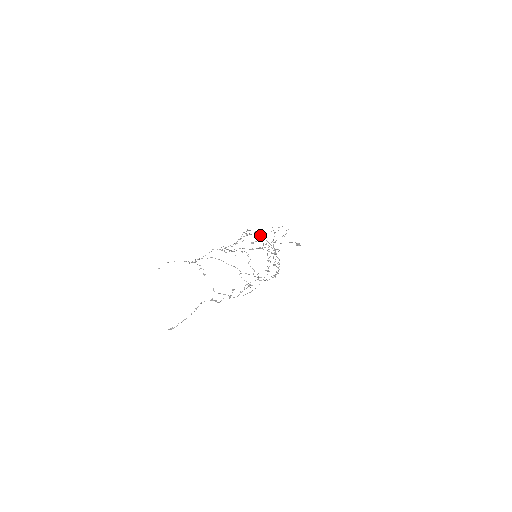
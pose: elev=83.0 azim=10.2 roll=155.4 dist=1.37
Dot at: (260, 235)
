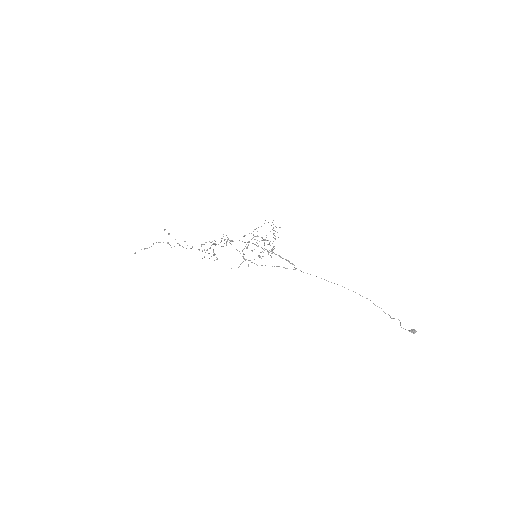
Dot at: (265, 239)
